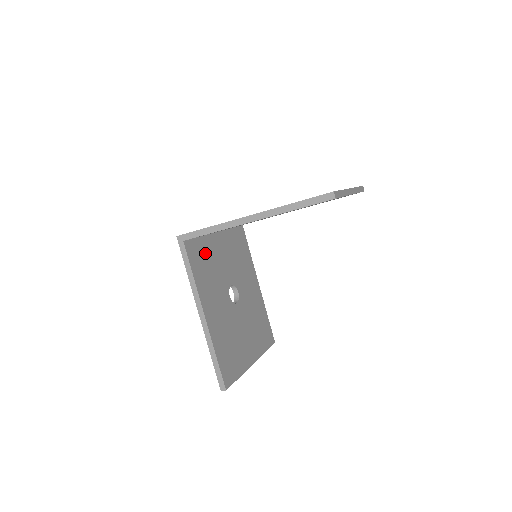
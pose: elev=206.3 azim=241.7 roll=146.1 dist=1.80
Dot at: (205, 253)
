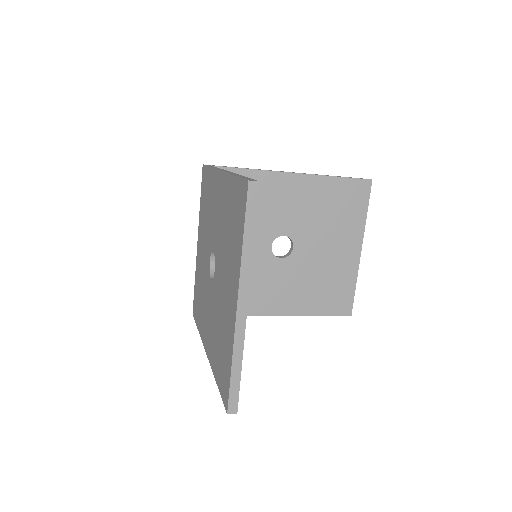
Dot at: occluded
